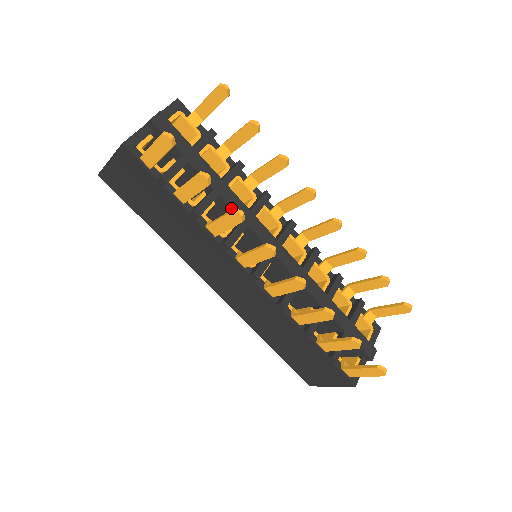
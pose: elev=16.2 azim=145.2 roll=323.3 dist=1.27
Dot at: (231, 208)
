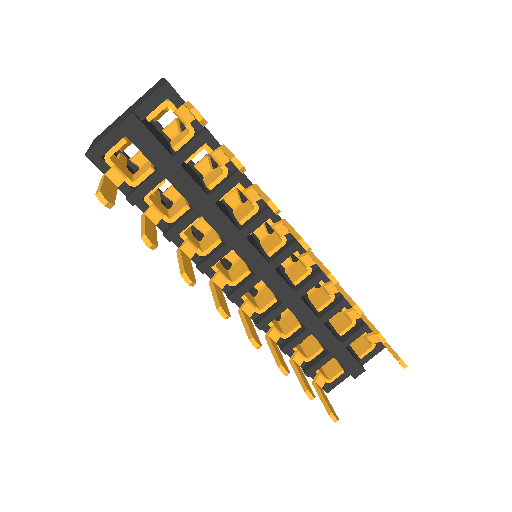
Dot at: occluded
